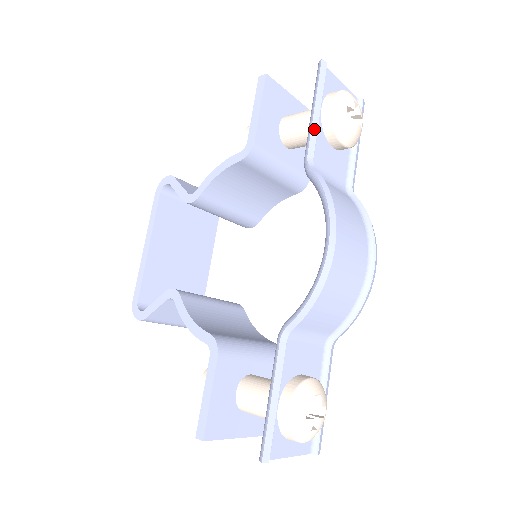
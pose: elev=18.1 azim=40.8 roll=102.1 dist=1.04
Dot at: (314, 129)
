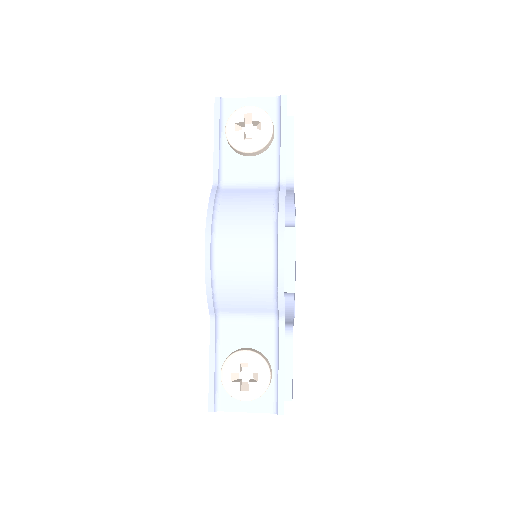
Dot at: (216, 156)
